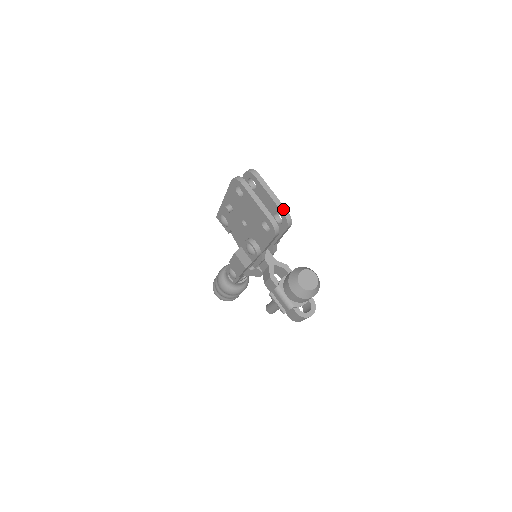
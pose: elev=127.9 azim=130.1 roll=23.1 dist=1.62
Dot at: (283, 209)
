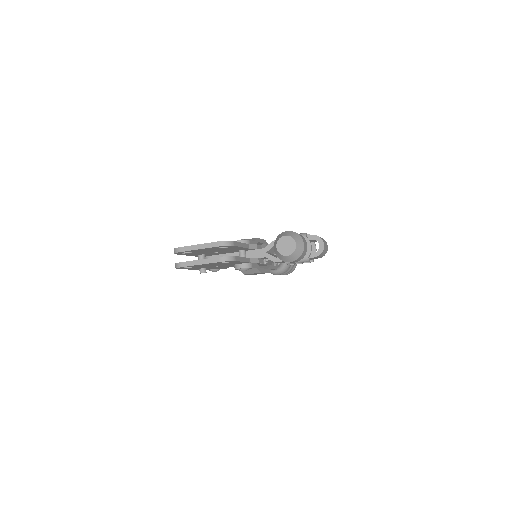
Dot at: (215, 245)
